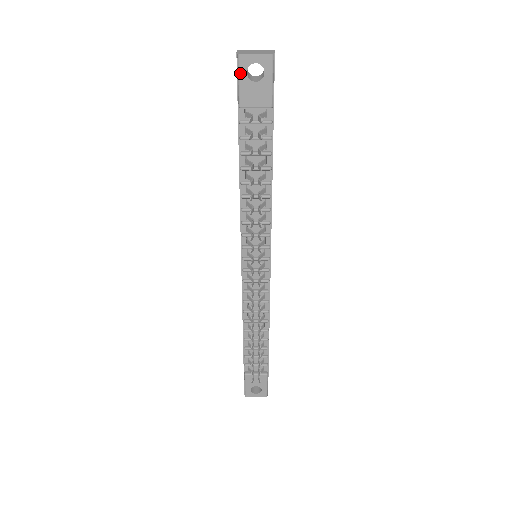
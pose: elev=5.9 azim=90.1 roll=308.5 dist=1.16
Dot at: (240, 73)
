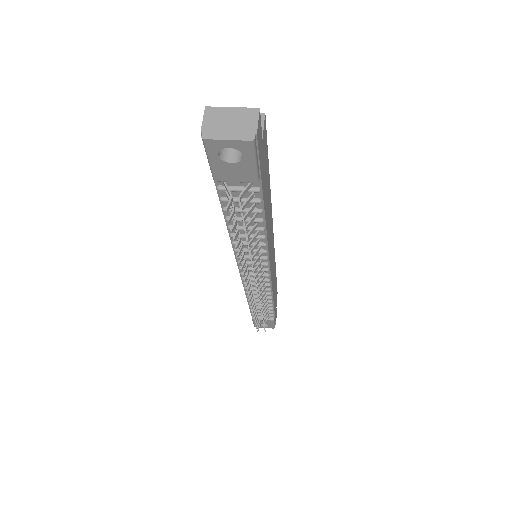
Dot at: (209, 155)
